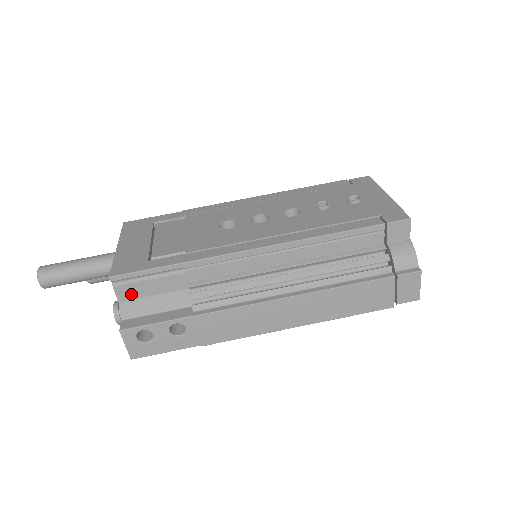
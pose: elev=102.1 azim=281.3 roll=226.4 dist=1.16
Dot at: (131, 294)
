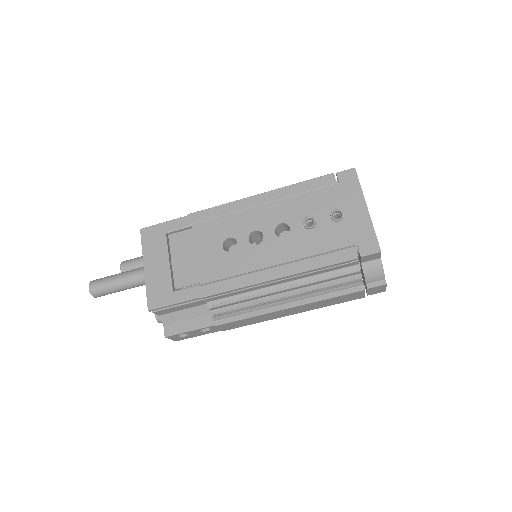
Dot at: (166, 312)
